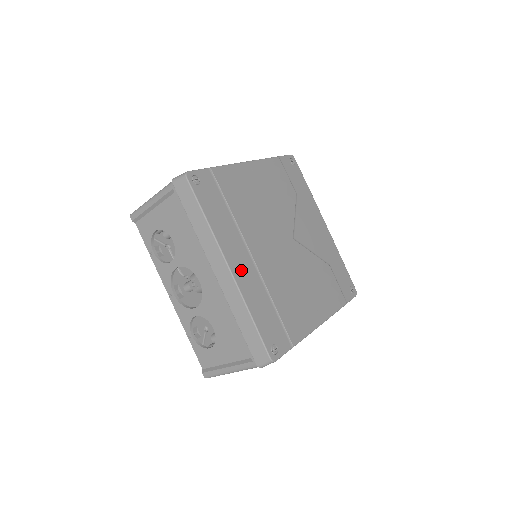
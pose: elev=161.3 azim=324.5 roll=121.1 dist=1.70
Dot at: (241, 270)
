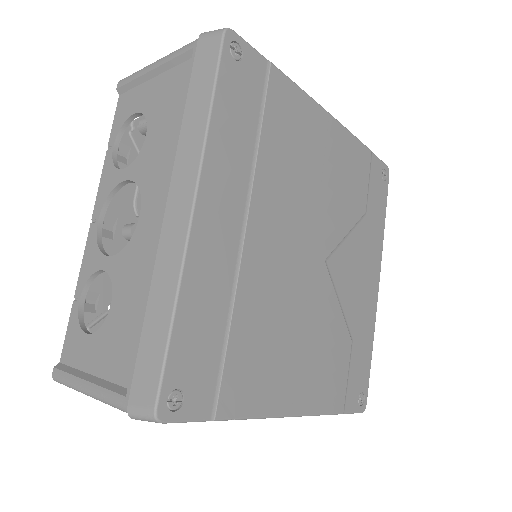
Dot at: (212, 229)
